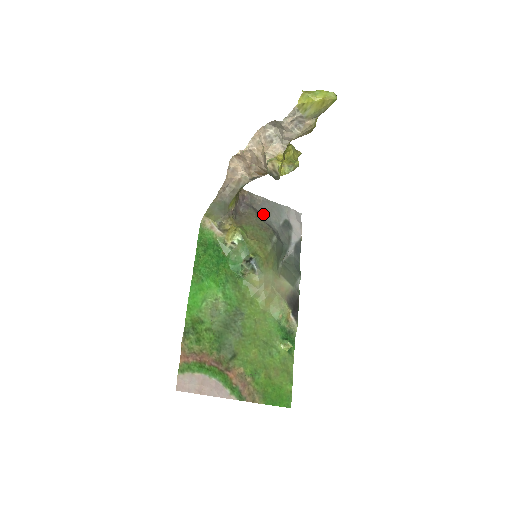
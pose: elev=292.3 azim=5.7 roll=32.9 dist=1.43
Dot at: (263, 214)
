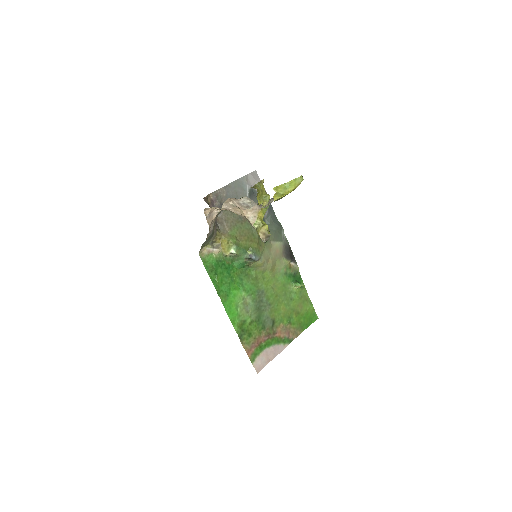
Dot at: occluded
